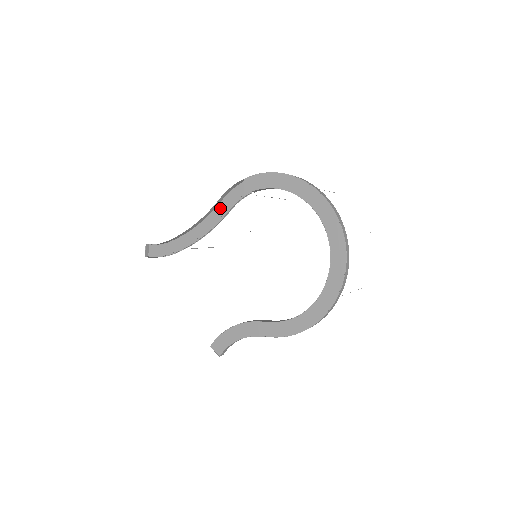
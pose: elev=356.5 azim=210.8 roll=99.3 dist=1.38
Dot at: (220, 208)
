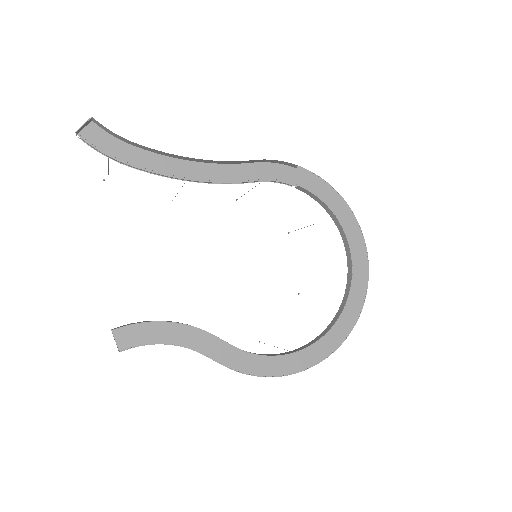
Dot at: (243, 169)
